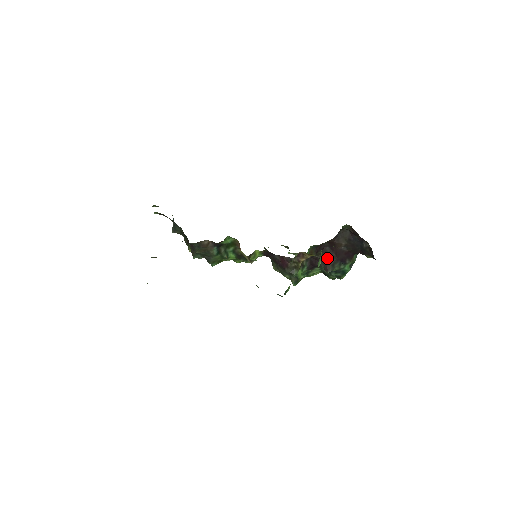
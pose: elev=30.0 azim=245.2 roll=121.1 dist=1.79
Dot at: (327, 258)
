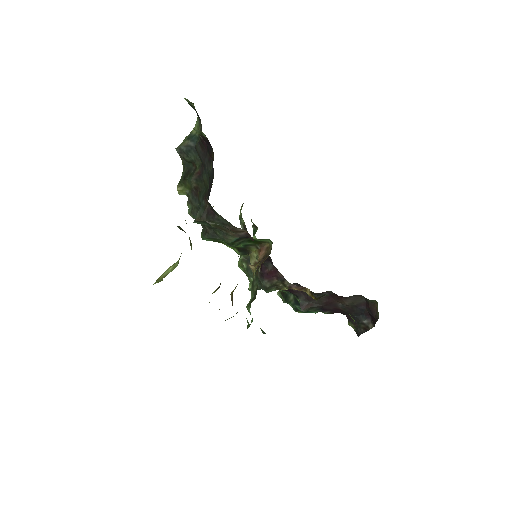
Dot at: (314, 299)
